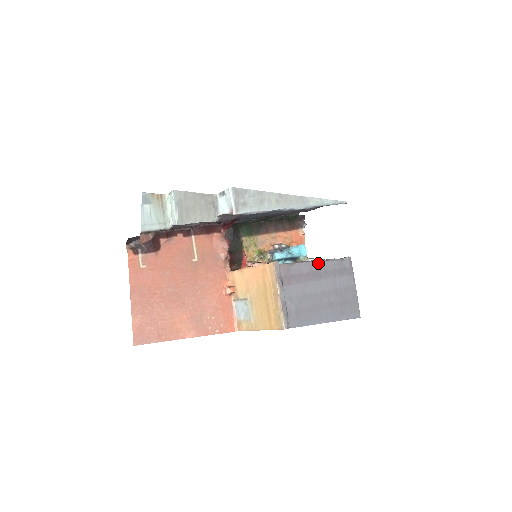
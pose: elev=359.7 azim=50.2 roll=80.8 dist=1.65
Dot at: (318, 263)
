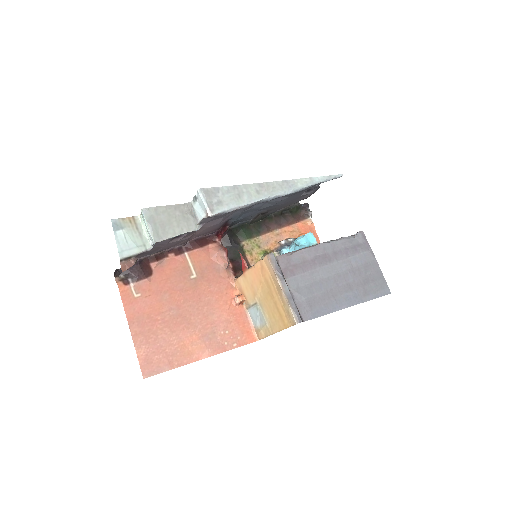
Dot at: (324, 246)
